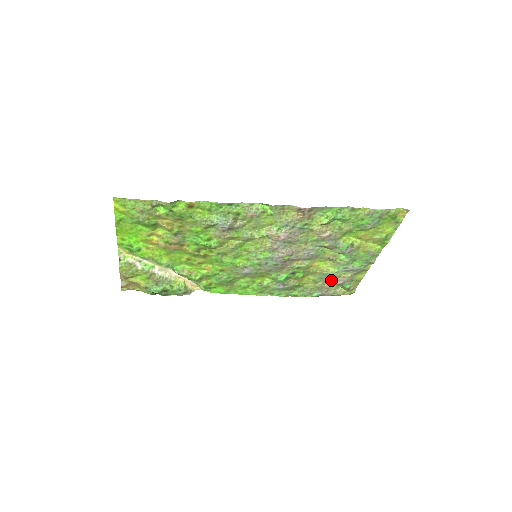
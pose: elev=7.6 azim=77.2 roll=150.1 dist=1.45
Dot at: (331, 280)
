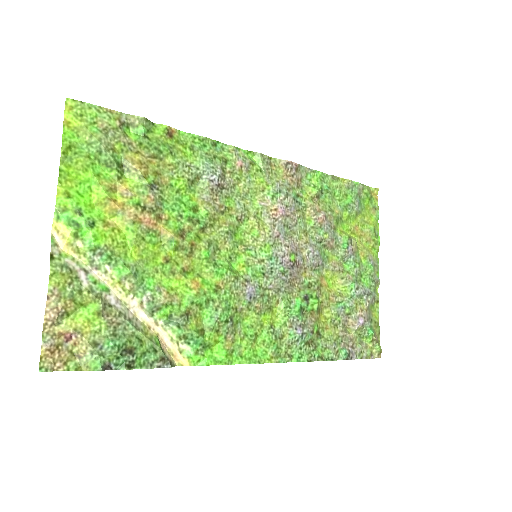
Dot at: (350, 320)
